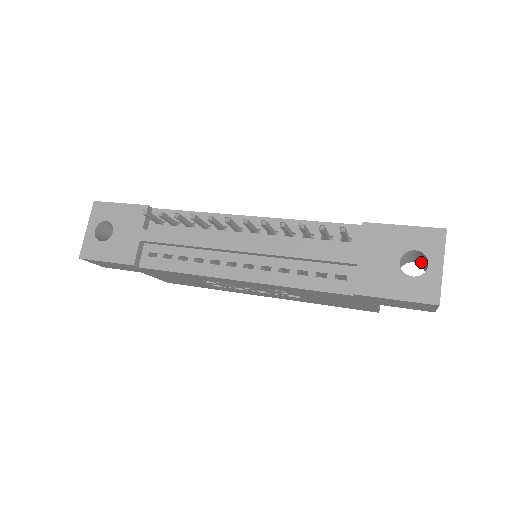
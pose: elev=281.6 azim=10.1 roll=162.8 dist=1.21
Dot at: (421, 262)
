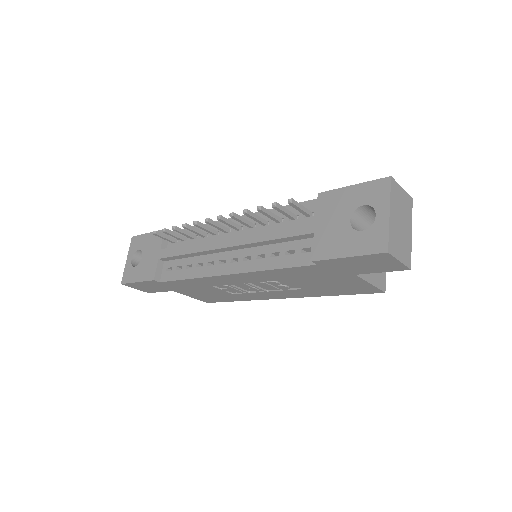
Dot at: occluded
